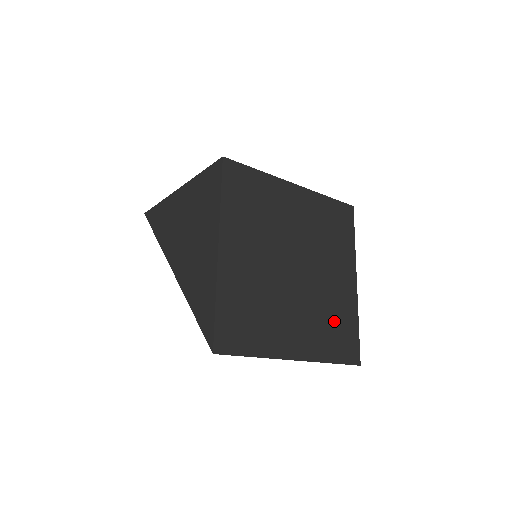
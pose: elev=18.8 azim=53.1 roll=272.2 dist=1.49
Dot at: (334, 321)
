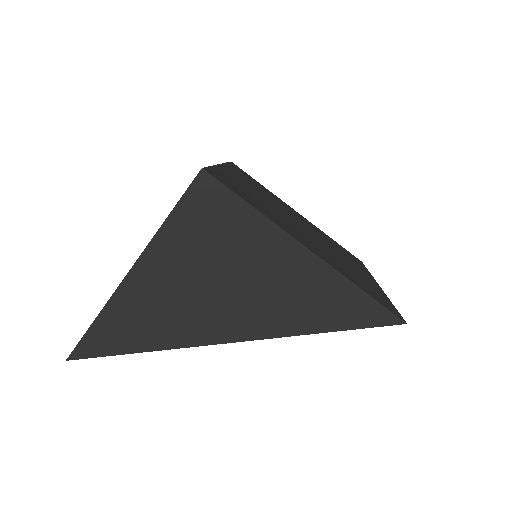
Dot at: (336, 246)
